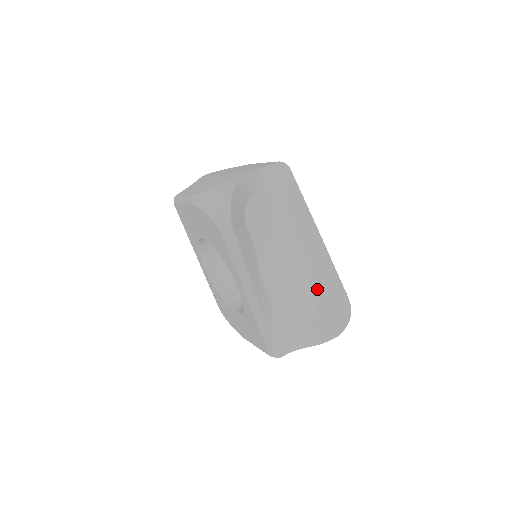
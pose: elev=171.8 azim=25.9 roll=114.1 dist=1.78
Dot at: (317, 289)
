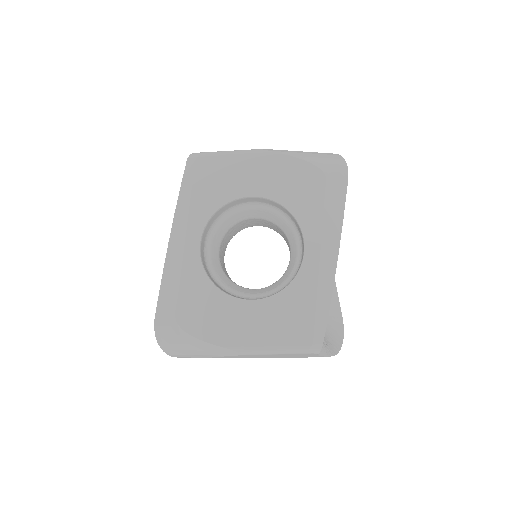
Dot at: occluded
